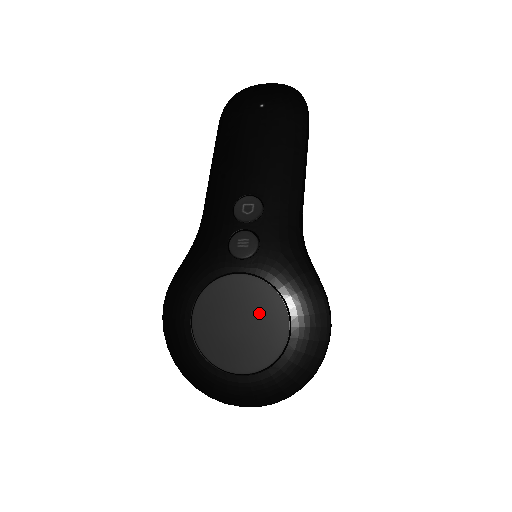
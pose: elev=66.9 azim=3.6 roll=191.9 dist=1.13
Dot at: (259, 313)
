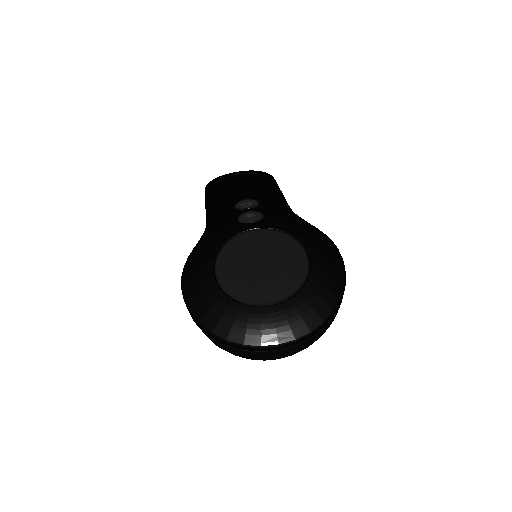
Dot at: (278, 252)
